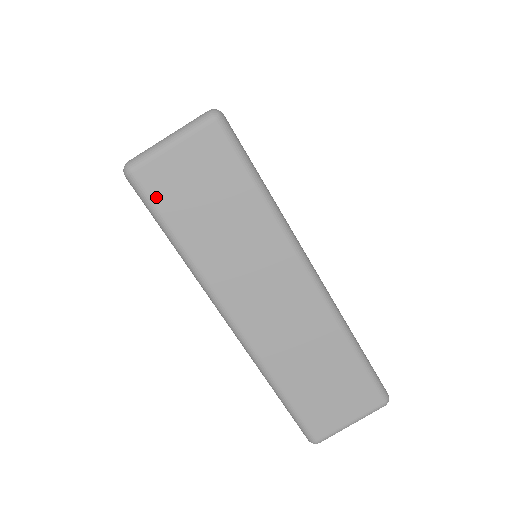
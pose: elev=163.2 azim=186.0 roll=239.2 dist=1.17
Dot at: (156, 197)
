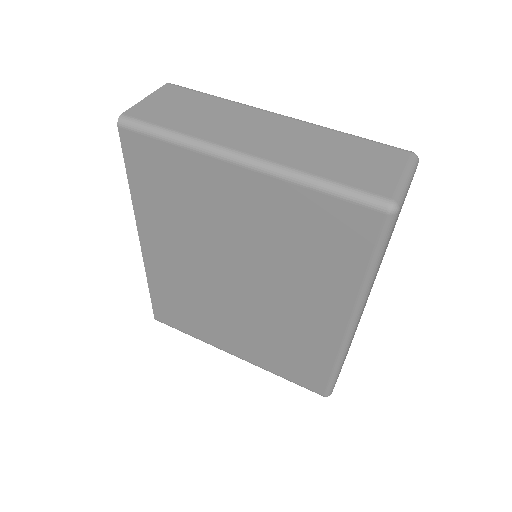
Dot at: occluded
